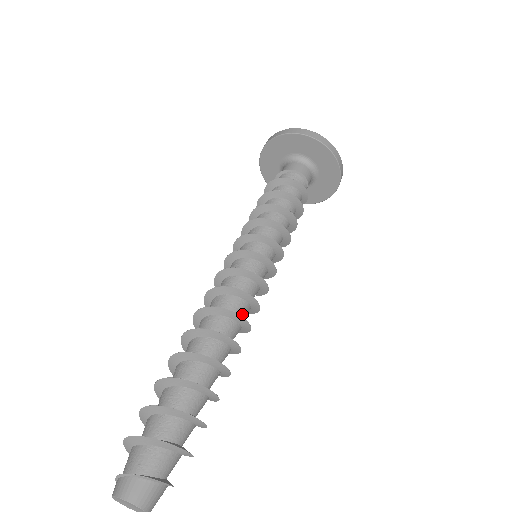
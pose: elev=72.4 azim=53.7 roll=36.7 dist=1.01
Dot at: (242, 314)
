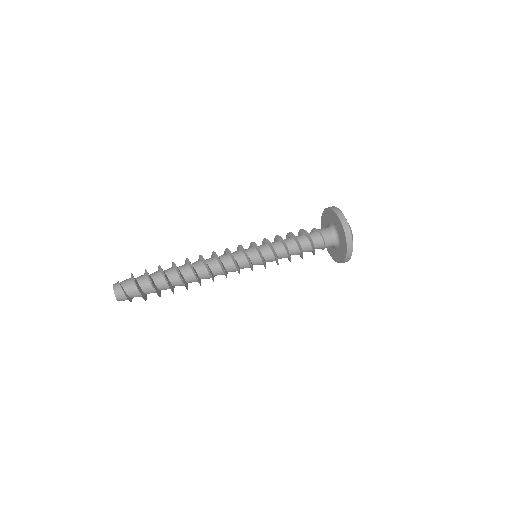
Dot at: occluded
